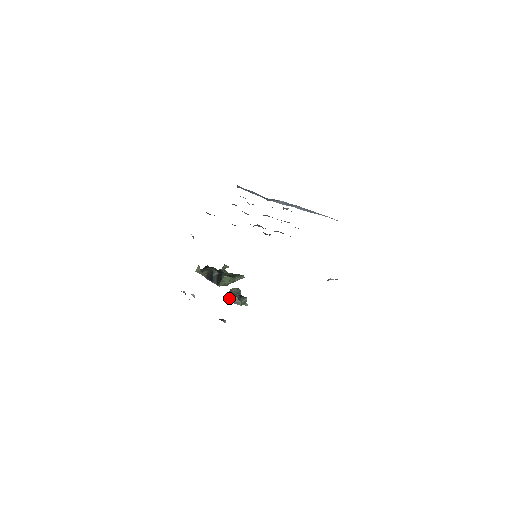
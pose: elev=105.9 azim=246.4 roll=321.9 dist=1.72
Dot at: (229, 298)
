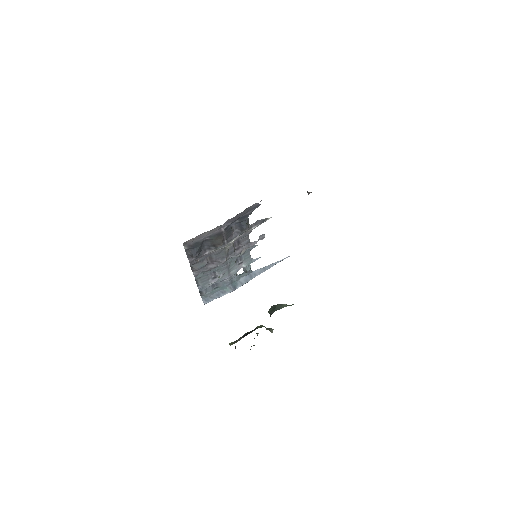
Dot at: (273, 310)
